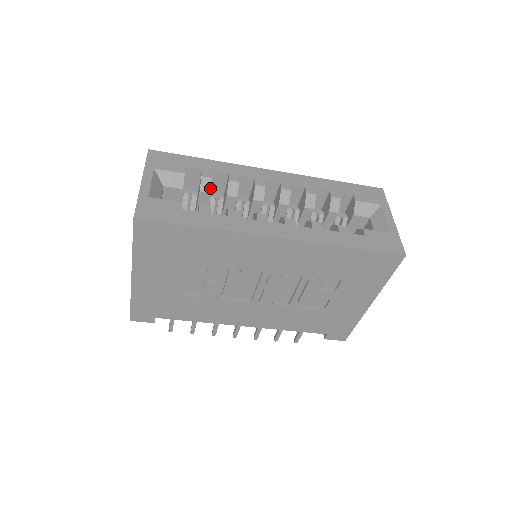
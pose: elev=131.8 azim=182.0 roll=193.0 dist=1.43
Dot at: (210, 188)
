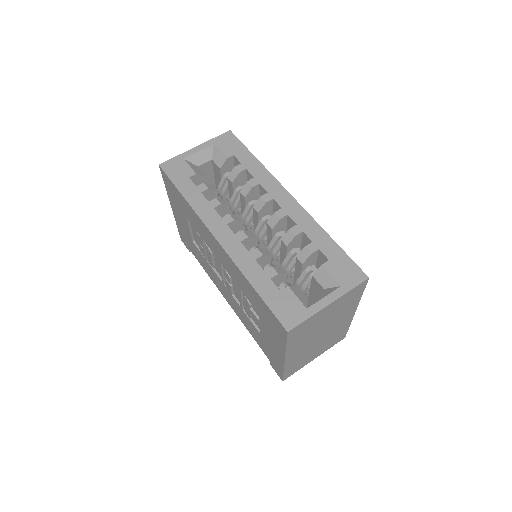
Dot at: (234, 179)
